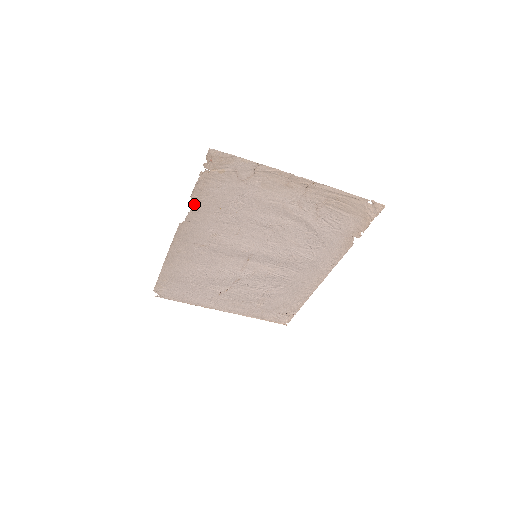
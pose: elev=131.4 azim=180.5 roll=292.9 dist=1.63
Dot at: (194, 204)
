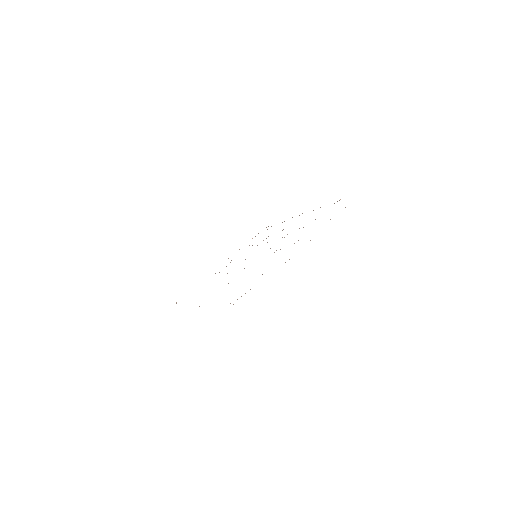
Dot at: occluded
